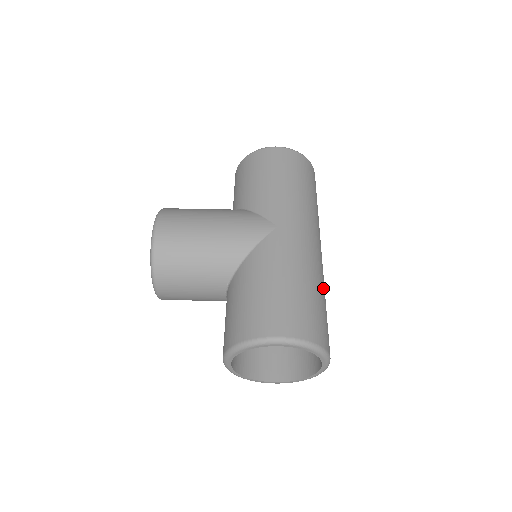
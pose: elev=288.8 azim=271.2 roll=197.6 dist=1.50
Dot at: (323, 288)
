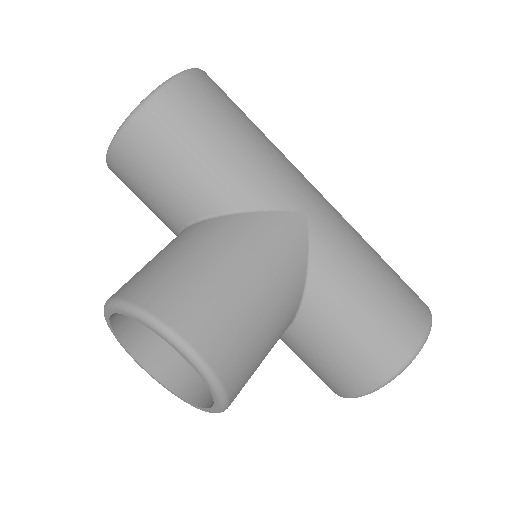
Dot at: occluded
